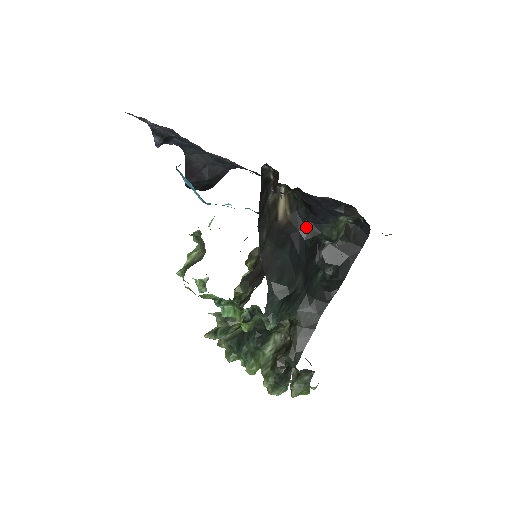
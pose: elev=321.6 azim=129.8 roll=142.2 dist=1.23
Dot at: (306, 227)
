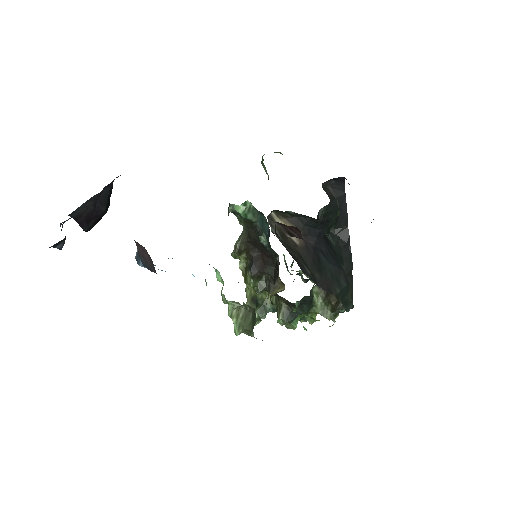
Dot at: (319, 230)
